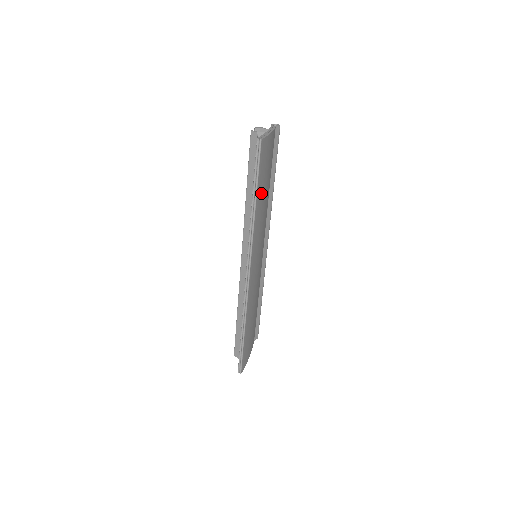
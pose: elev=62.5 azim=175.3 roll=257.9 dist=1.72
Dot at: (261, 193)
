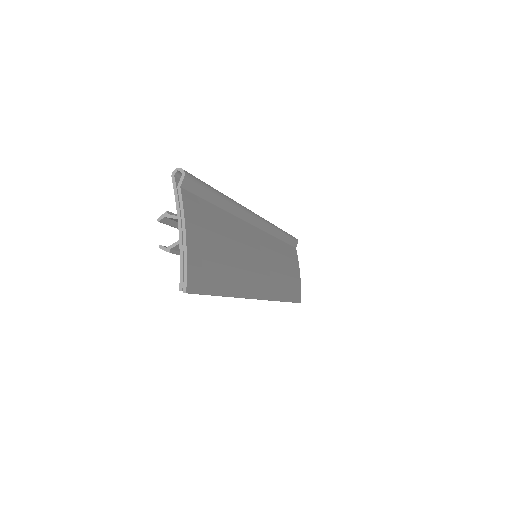
Dot at: (224, 274)
